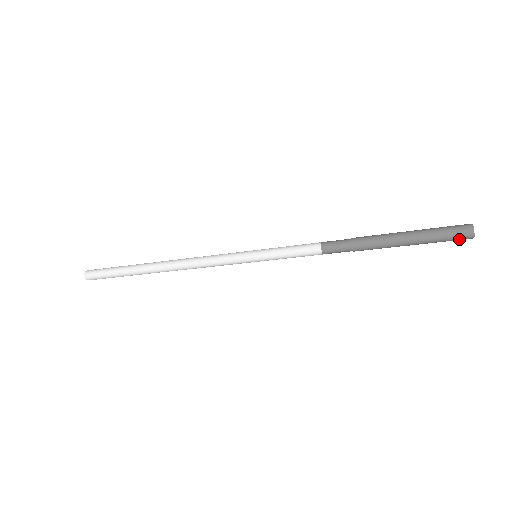
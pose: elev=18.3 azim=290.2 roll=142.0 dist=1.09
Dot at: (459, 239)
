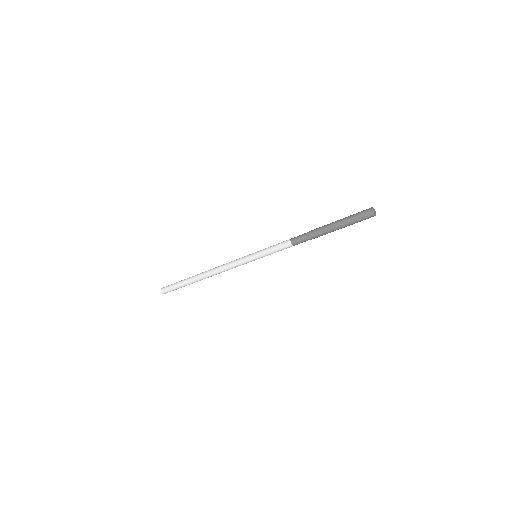
Dot at: (367, 218)
